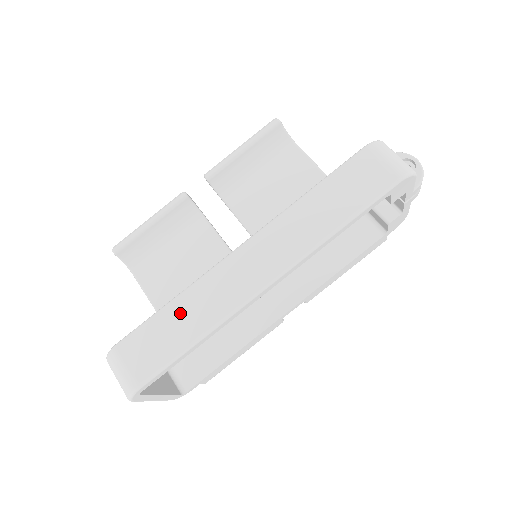
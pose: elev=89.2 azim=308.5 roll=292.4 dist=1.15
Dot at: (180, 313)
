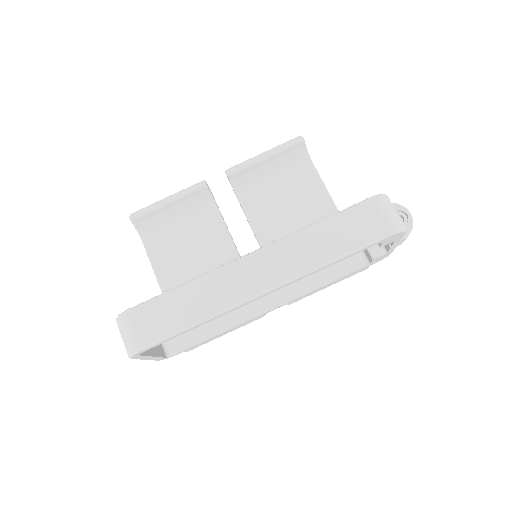
Dot at: (188, 297)
